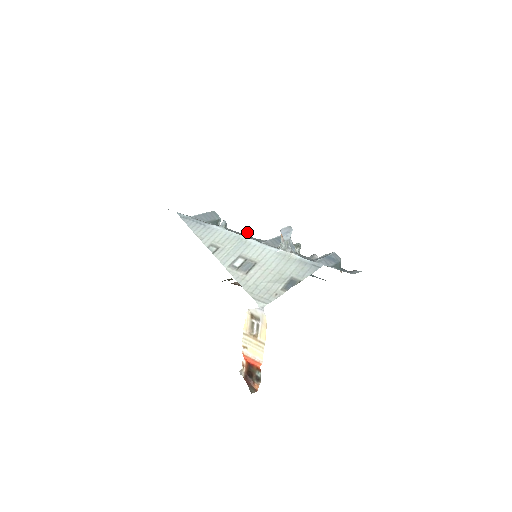
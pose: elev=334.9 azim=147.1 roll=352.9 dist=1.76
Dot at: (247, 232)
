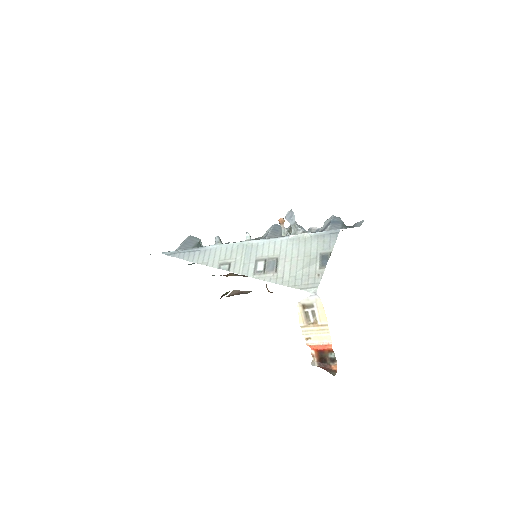
Dot at: (247, 236)
